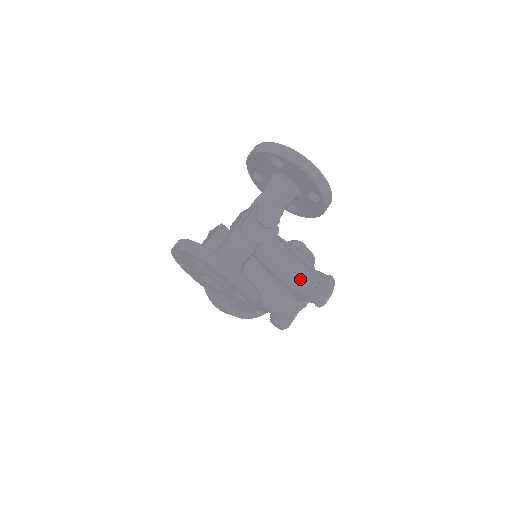
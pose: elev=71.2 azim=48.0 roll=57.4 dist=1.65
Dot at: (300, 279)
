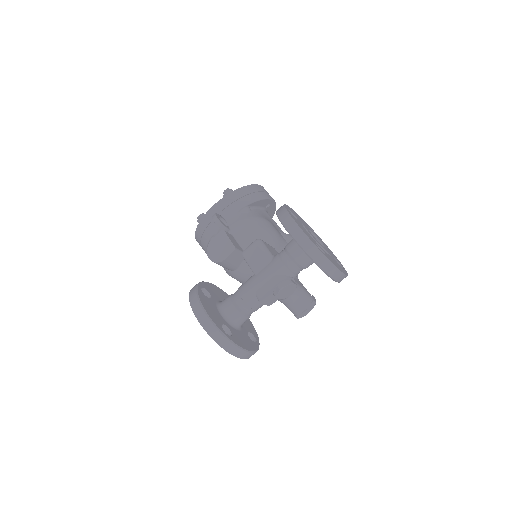
Dot at: (290, 303)
